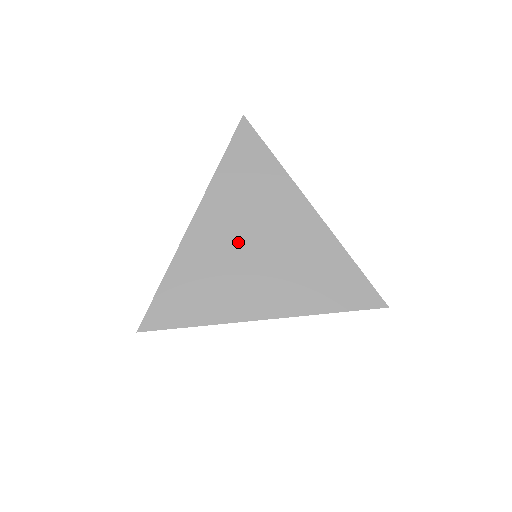
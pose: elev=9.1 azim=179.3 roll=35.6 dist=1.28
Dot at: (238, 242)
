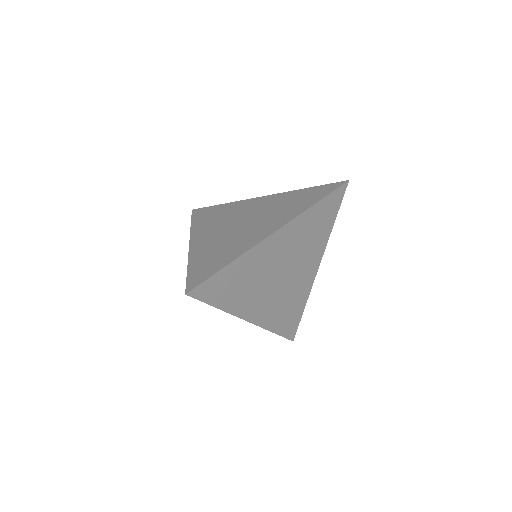
Dot at: (227, 229)
